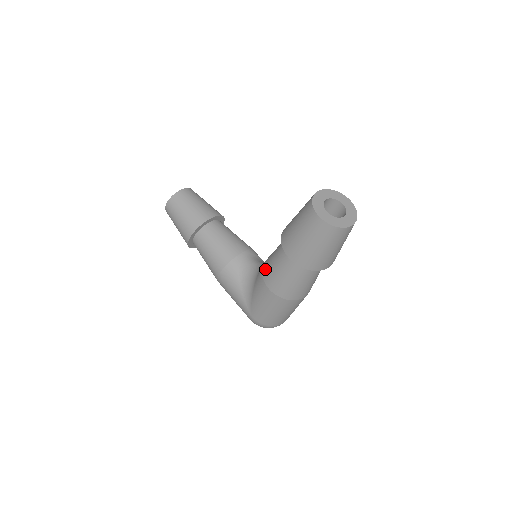
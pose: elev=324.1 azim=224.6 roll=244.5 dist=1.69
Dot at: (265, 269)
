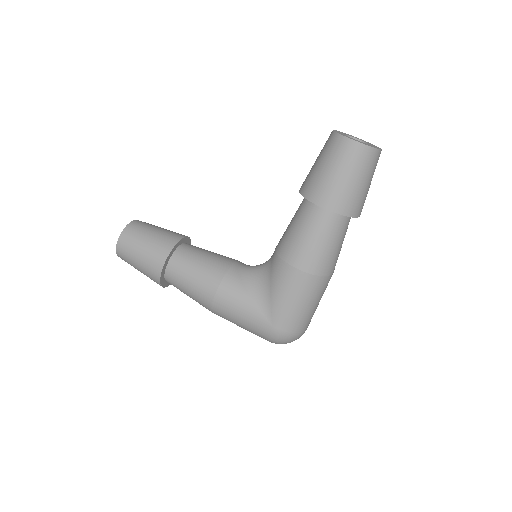
Dot at: (285, 249)
